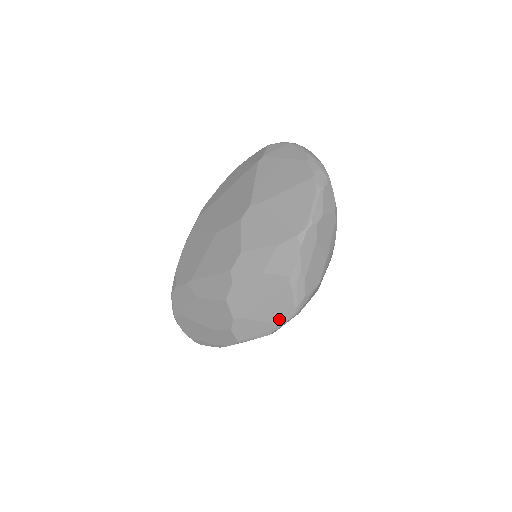
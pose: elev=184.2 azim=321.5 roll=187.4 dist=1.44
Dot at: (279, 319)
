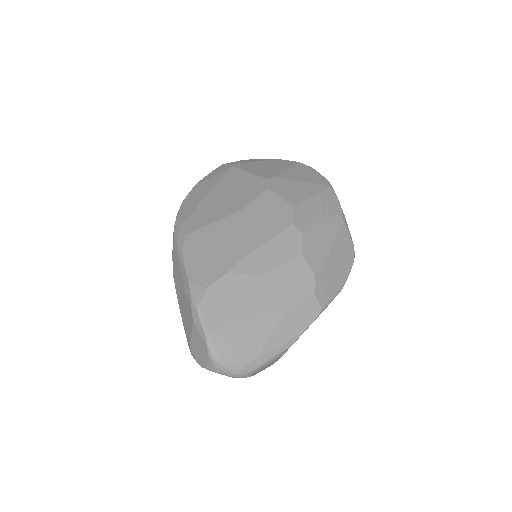
Dot at: (347, 263)
